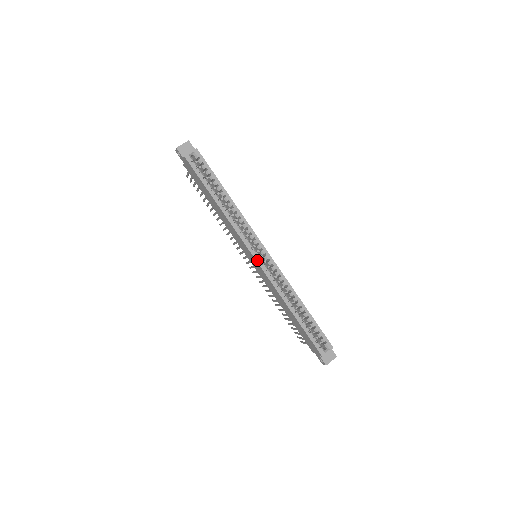
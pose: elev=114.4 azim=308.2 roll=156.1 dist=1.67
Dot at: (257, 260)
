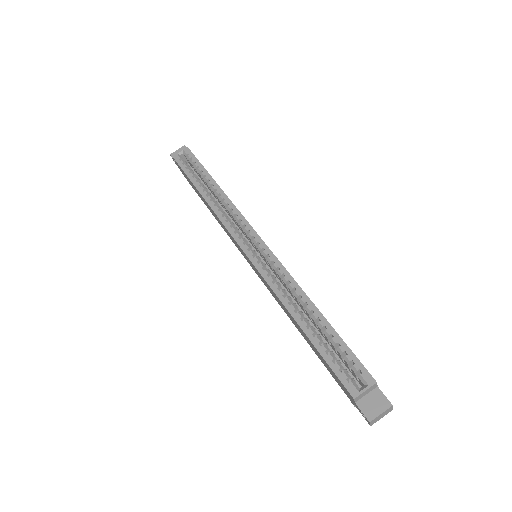
Dot at: (245, 251)
